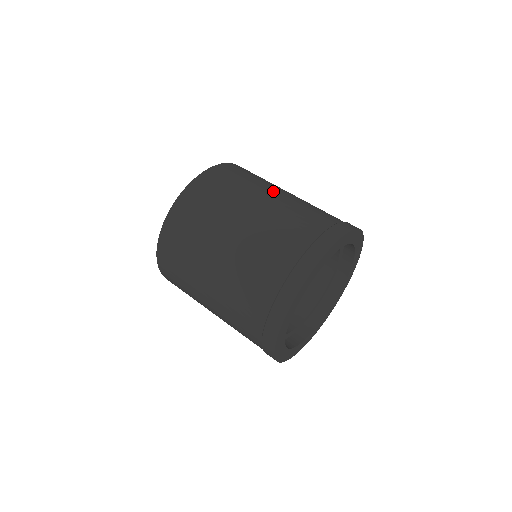
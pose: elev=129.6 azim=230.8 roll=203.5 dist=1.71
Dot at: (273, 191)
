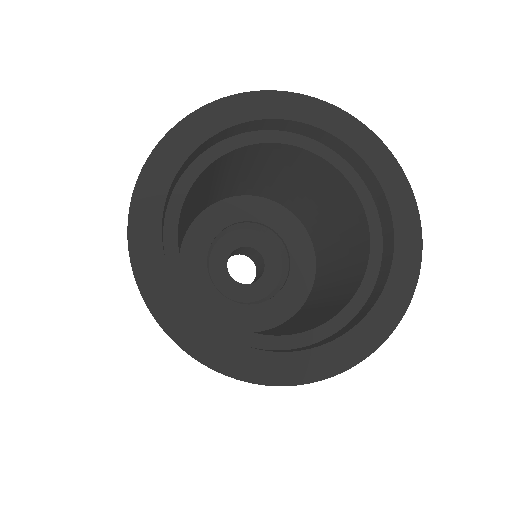
Dot at: occluded
